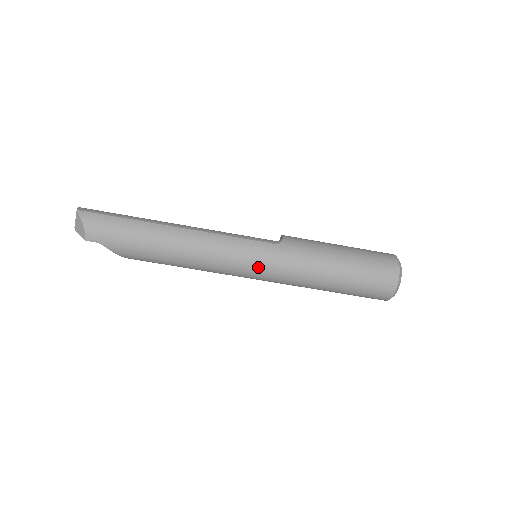
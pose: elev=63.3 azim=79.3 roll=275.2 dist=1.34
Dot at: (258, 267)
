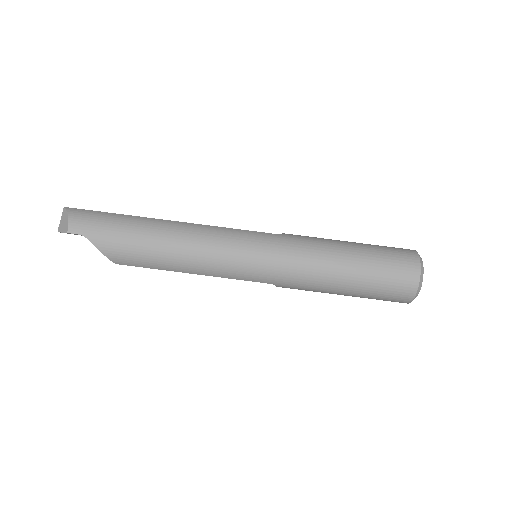
Dot at: (259, 255)
